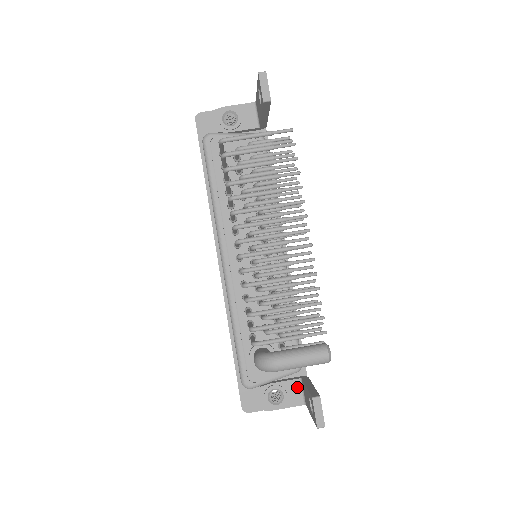
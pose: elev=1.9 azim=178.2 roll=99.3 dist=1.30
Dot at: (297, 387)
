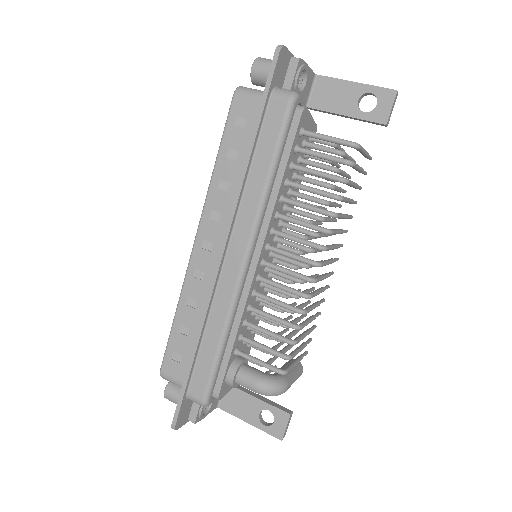
Dot at: occluded
